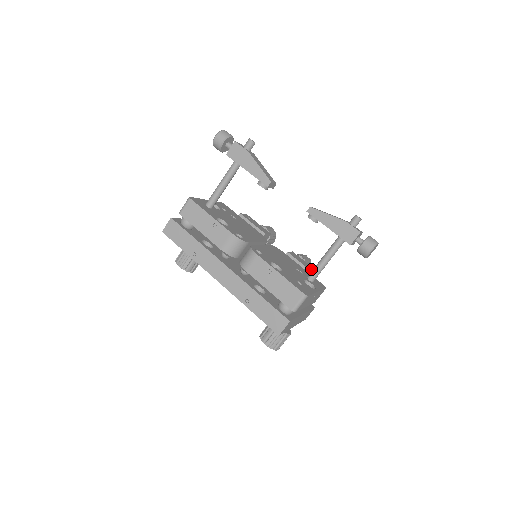
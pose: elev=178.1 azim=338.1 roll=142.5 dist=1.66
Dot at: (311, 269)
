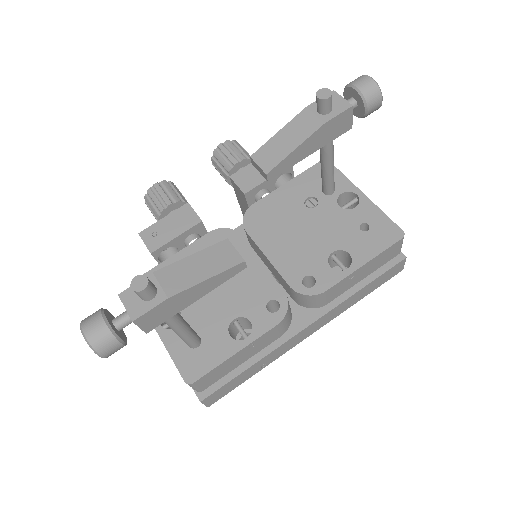
Dot at: occluded
